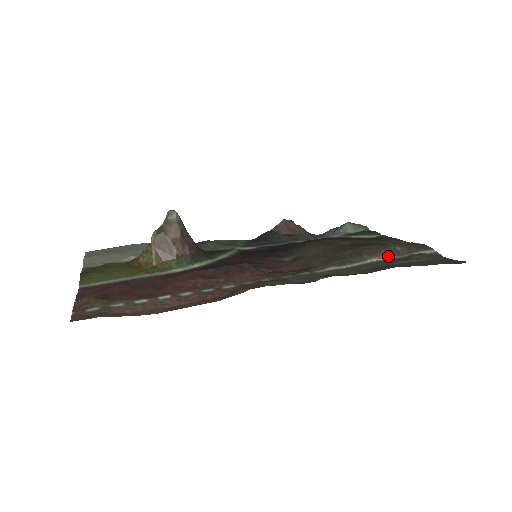
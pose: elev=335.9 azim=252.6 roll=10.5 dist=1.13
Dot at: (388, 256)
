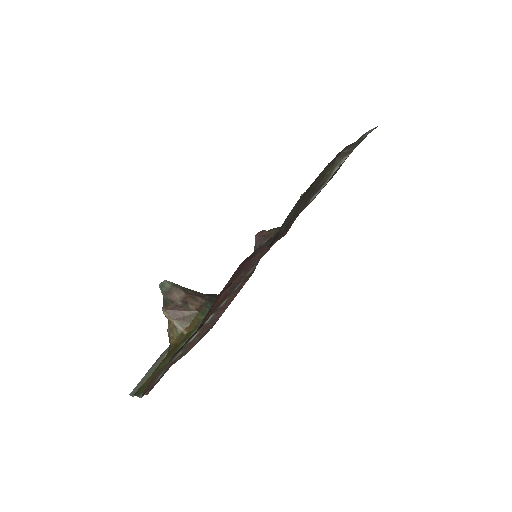
Dot at: (344, 159)
